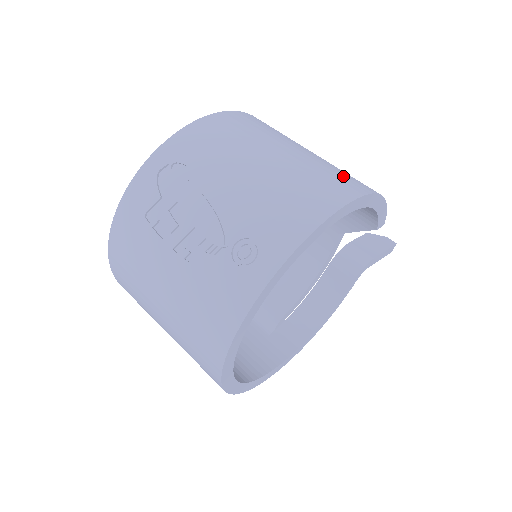
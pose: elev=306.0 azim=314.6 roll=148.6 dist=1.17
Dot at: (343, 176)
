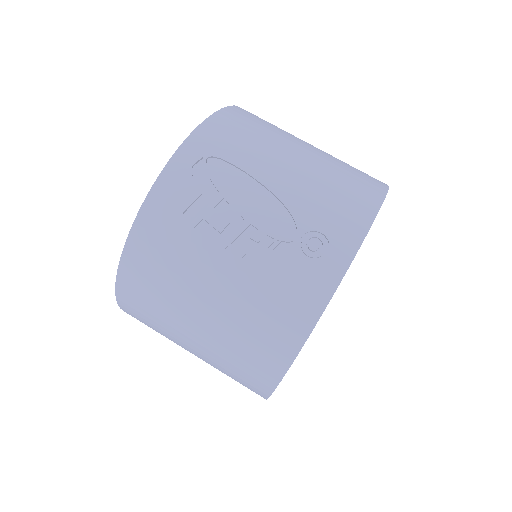
Dot at: occluded
